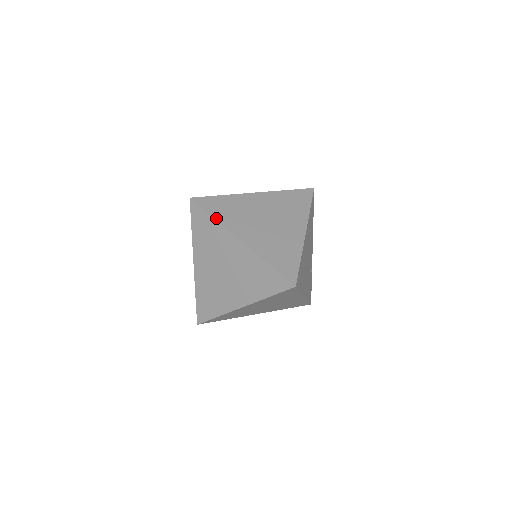
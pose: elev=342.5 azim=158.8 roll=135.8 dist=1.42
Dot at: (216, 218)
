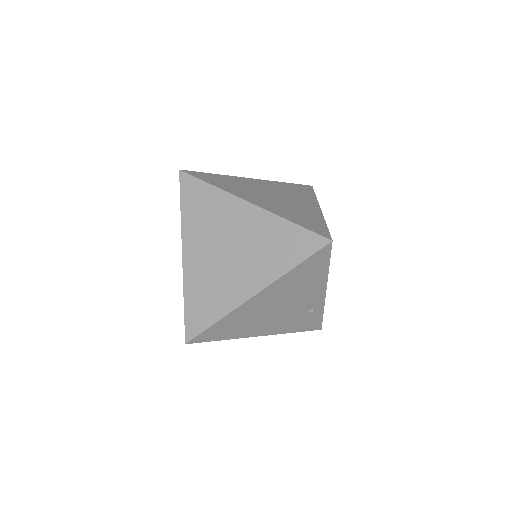
Dot at: (182, 213)
